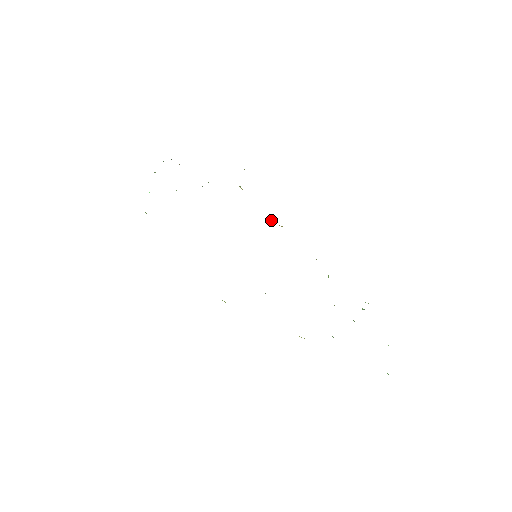
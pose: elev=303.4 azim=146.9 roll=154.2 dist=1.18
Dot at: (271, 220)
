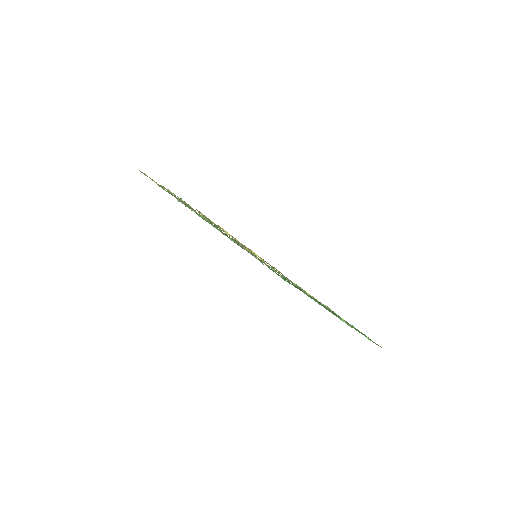
Dot at: occluded
